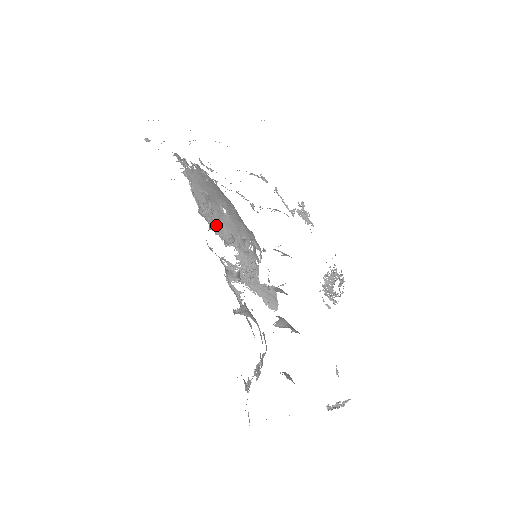
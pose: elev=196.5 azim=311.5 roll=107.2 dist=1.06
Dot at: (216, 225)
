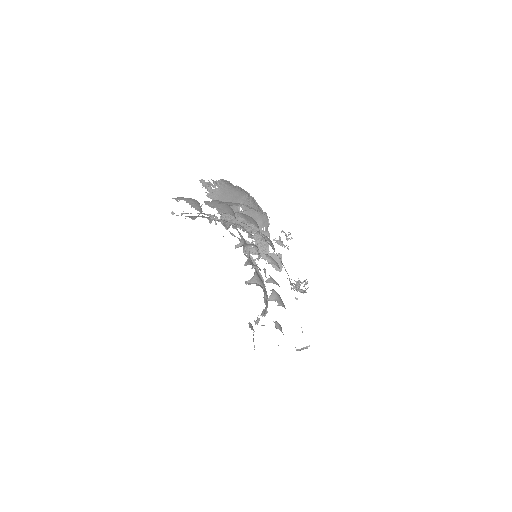
Dot at: (235, 221)
